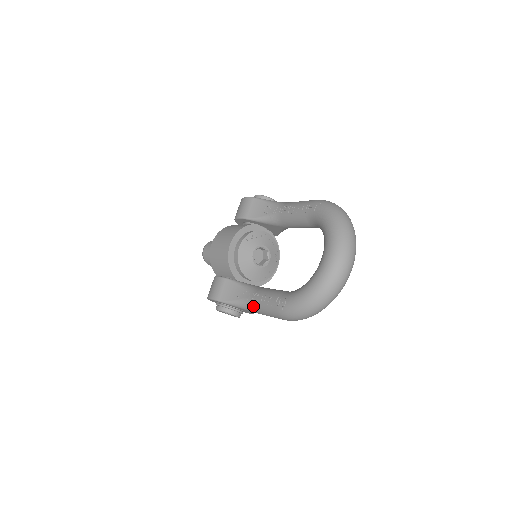
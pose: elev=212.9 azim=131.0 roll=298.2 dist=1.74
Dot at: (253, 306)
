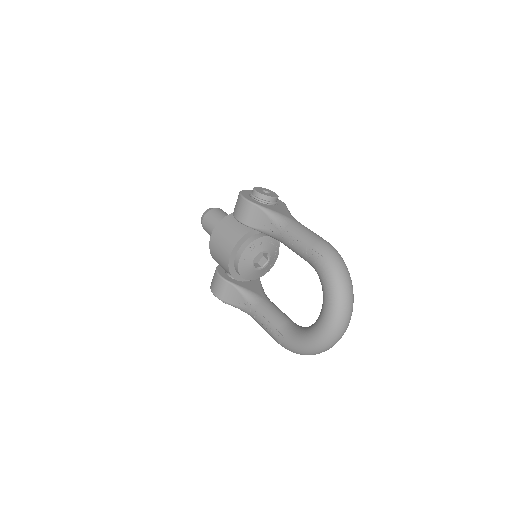
Dot at: (254, 319)
